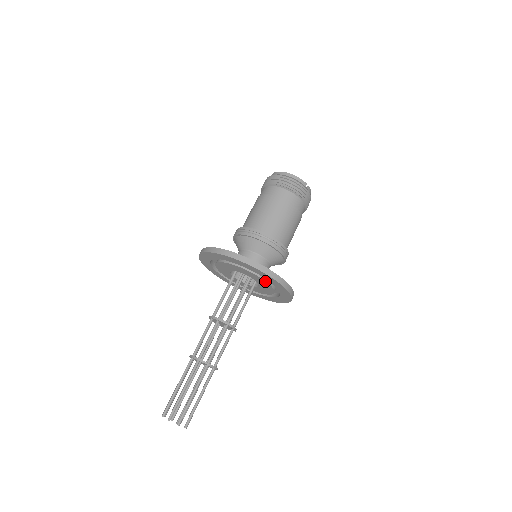
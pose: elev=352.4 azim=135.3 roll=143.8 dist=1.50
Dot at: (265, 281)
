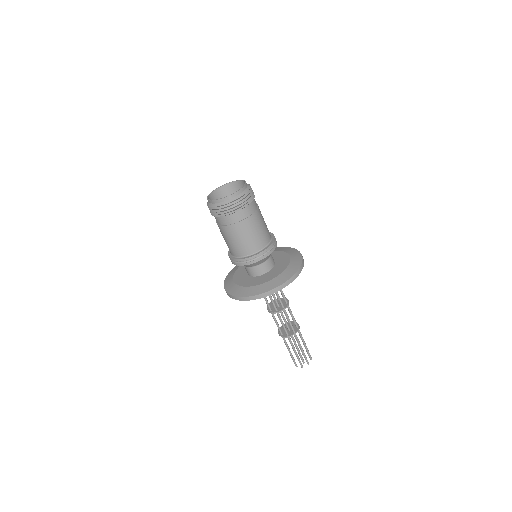
Dot at: occluded
